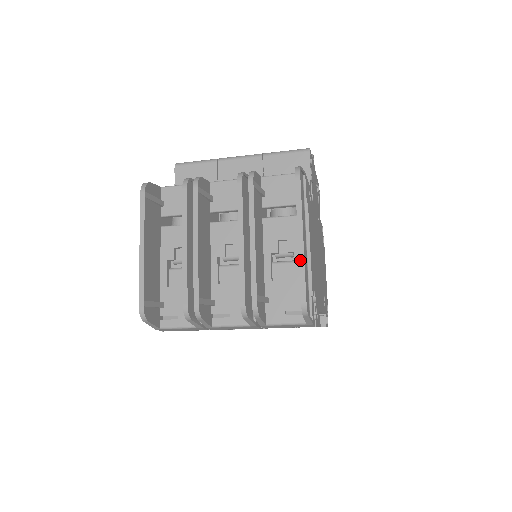
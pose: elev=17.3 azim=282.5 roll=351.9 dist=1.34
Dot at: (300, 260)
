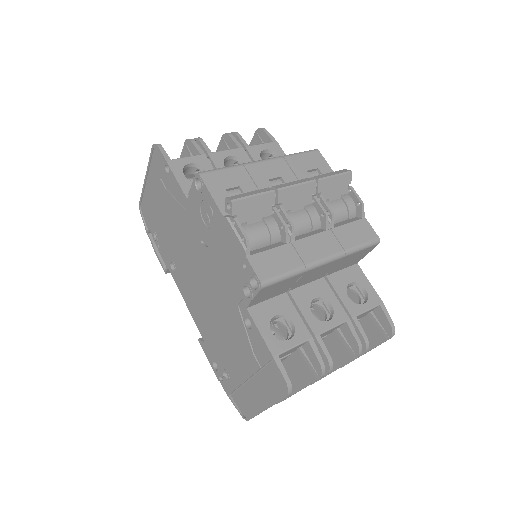
Dot at: occluded
